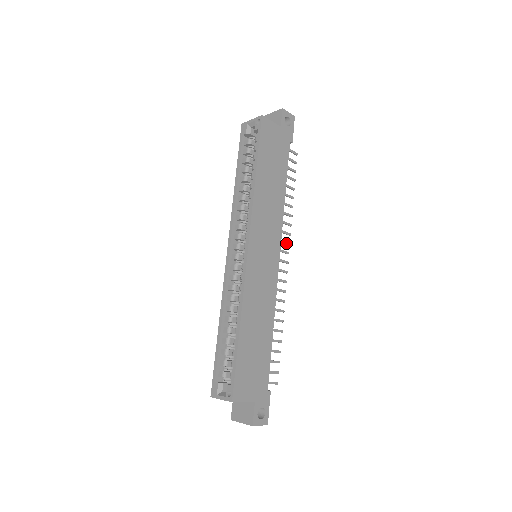
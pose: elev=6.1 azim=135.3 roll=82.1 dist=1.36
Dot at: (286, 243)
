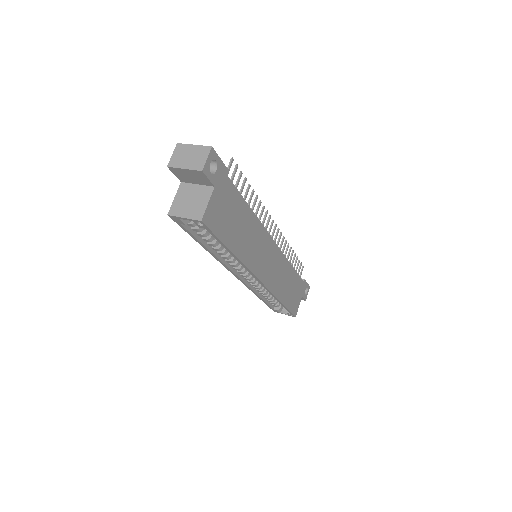
Dot at: occluded
